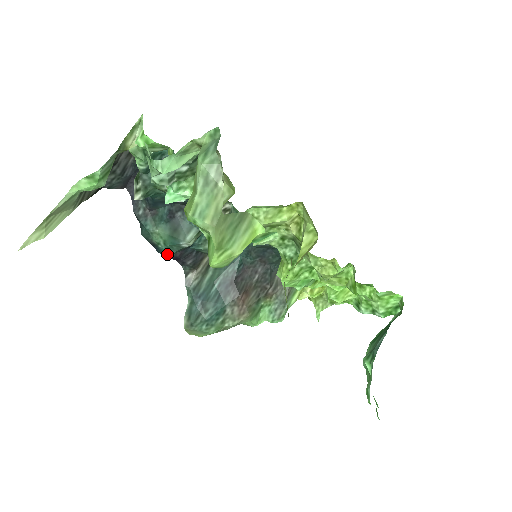
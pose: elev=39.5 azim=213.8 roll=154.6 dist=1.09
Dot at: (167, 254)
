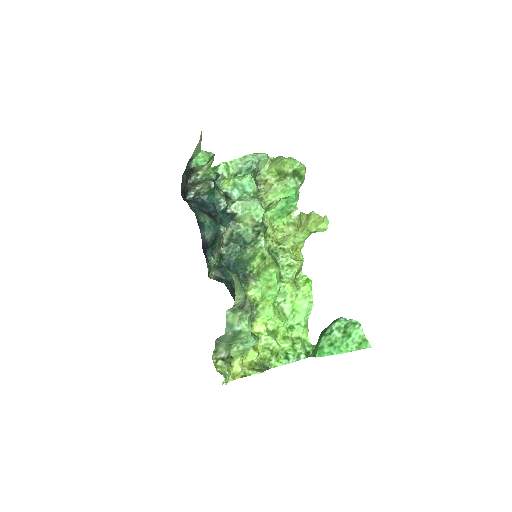
Dot at: (211, 229)
